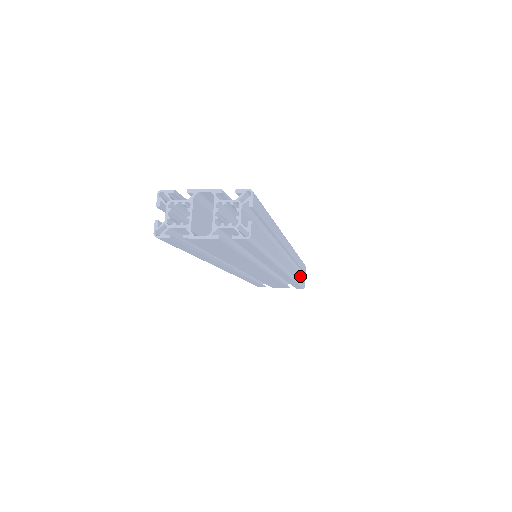
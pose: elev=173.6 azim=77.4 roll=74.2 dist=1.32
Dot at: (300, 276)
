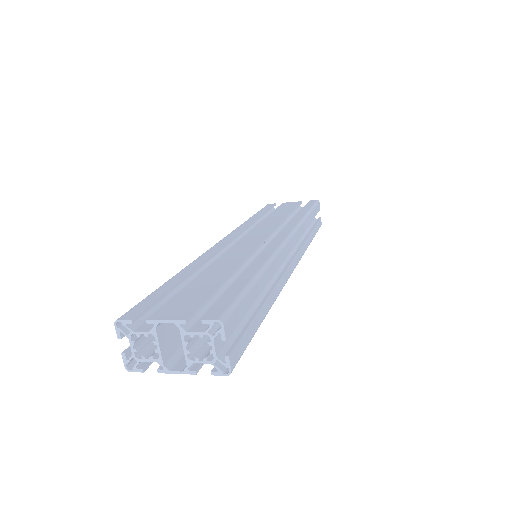
Dot at: (313, 230)
